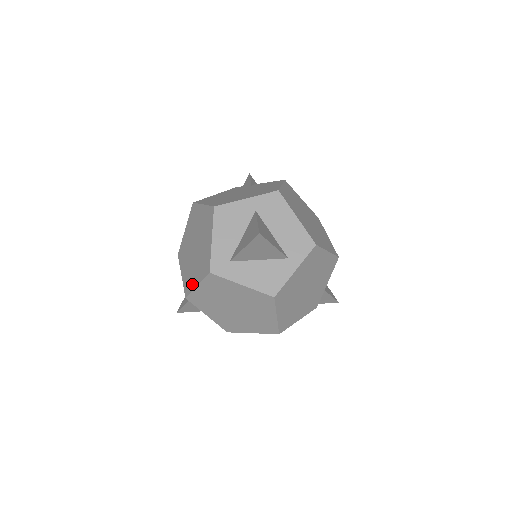
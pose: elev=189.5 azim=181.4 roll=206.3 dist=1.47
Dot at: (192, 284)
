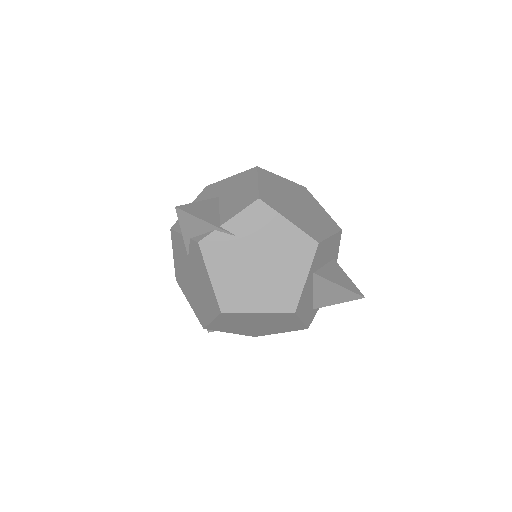
Dot at: (268, 334)
